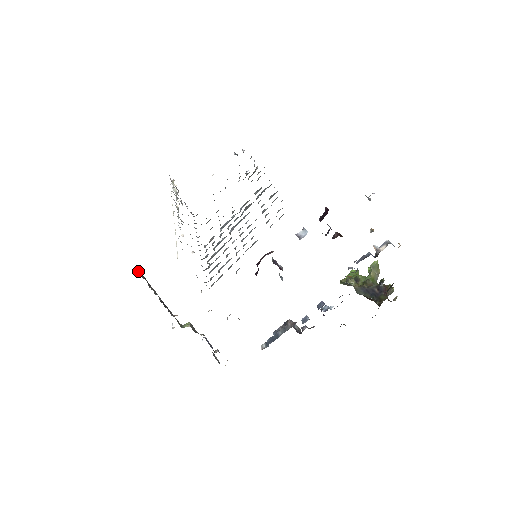
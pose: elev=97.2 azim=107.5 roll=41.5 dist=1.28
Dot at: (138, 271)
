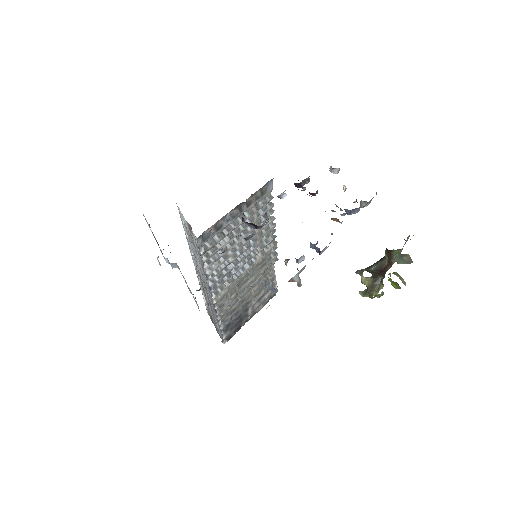
Dot at: occluded
